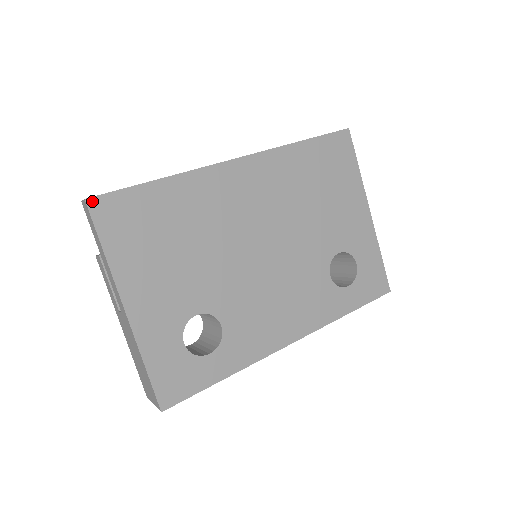
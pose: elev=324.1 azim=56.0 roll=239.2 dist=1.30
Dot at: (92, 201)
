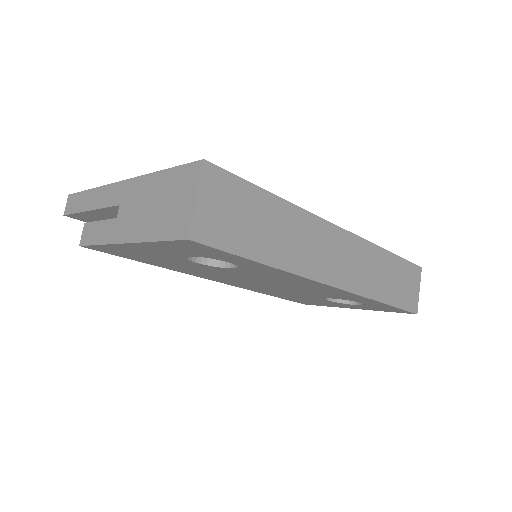
Dot at: occluded
